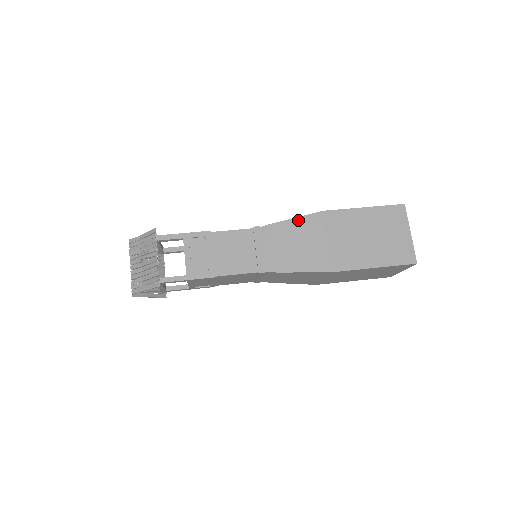
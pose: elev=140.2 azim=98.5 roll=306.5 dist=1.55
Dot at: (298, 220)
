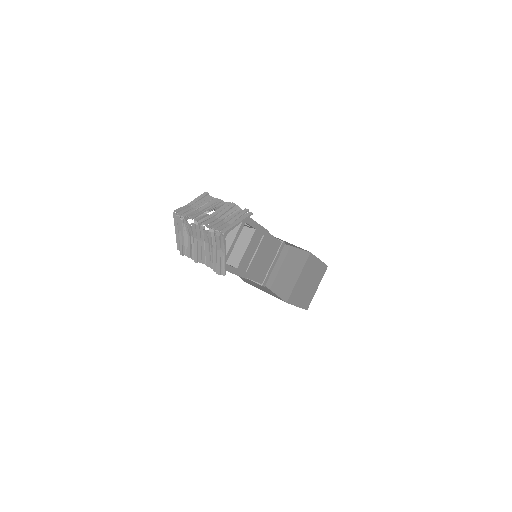
Dot at: occluded
